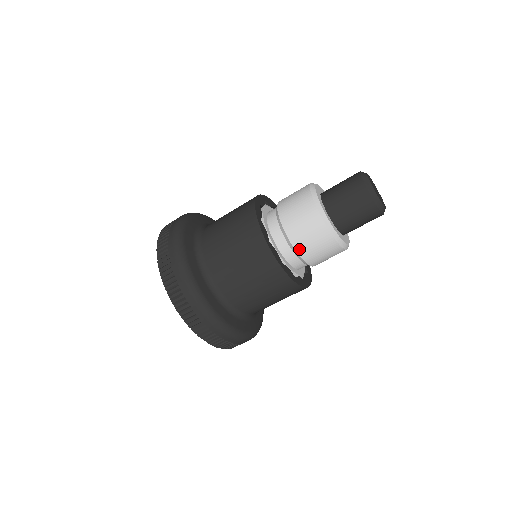
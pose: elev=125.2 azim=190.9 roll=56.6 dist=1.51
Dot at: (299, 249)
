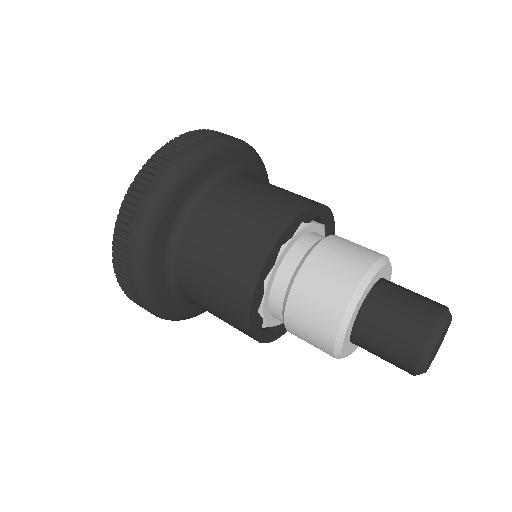
Dot at: (291, 332)
